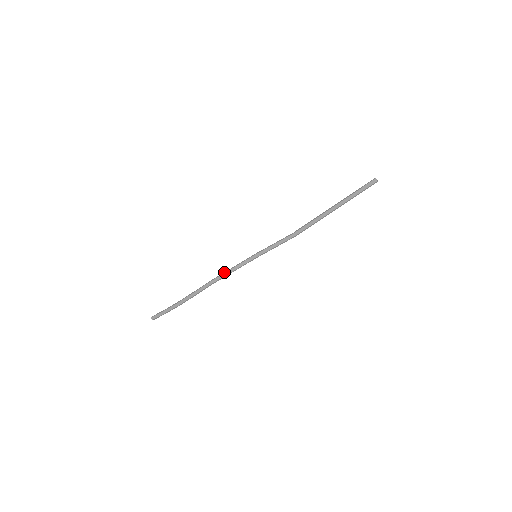
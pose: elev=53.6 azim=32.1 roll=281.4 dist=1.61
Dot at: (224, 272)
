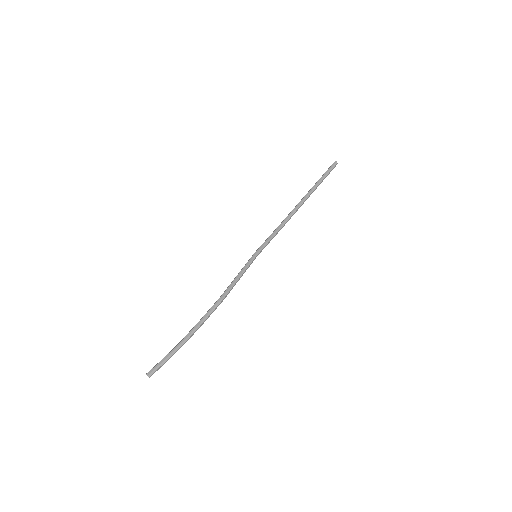
Dot at: (231, 283)
